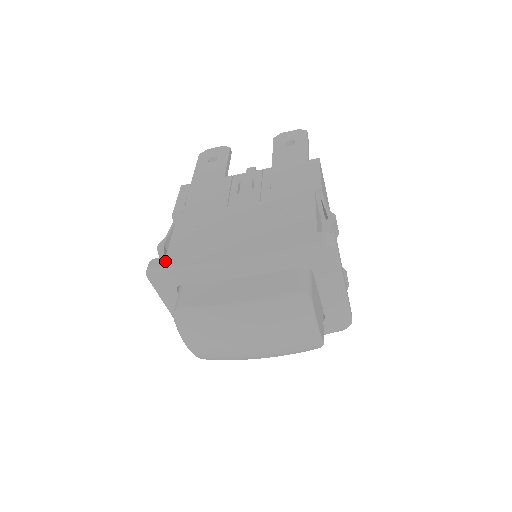
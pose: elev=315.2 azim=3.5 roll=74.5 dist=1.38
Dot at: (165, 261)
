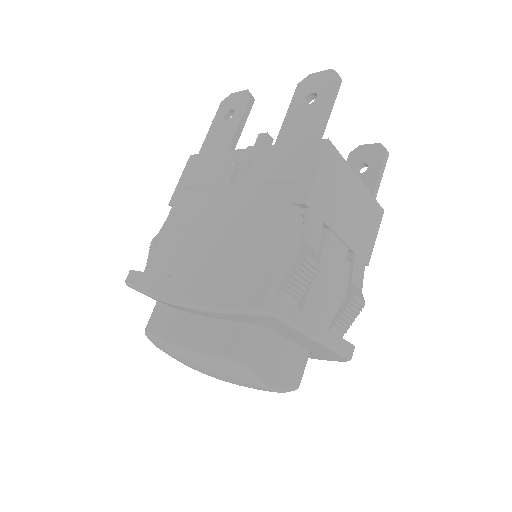
Dot at: (136, 278)
